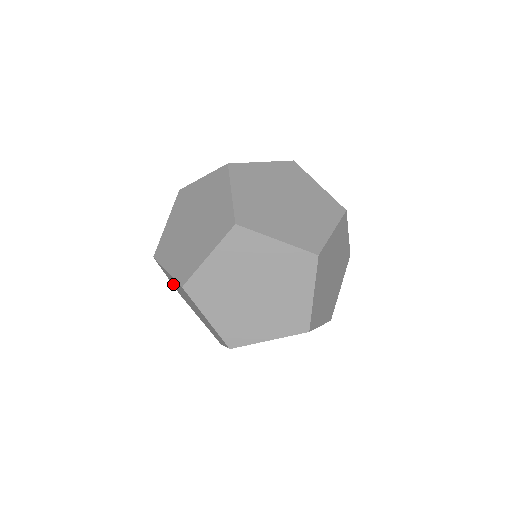
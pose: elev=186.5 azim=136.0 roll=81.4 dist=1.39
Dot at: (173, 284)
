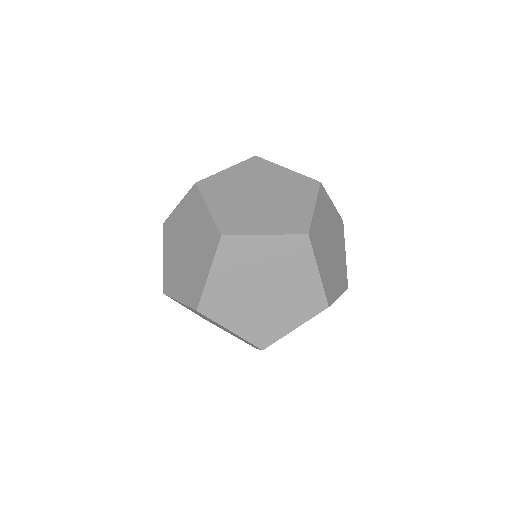
Dot at: occluded
